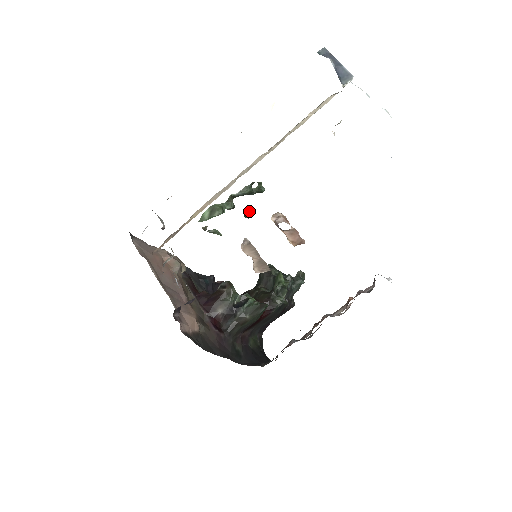
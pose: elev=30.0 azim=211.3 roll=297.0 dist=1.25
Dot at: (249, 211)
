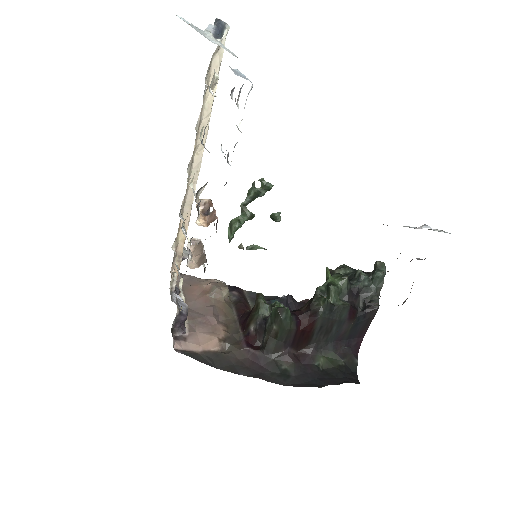
Dot at: (274, 213)
